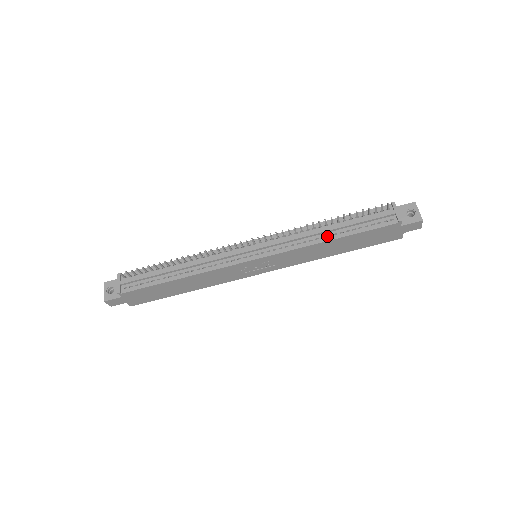
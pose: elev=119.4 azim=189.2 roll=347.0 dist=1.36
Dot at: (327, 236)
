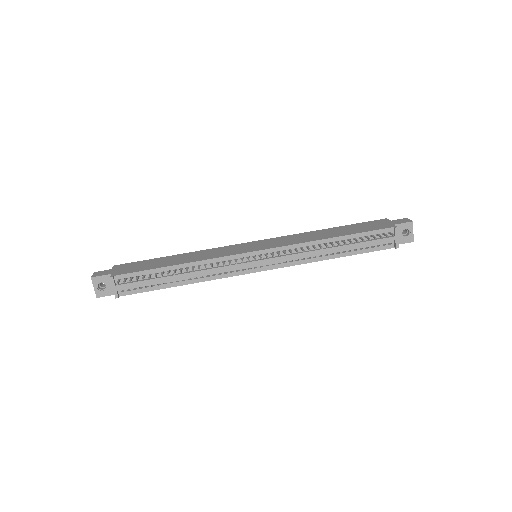
Dot at: (330, 253)
